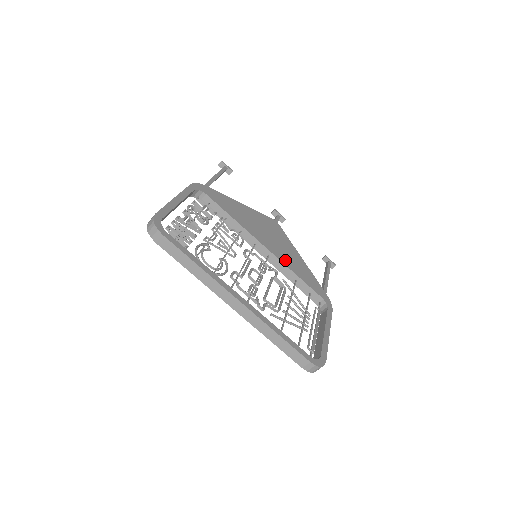
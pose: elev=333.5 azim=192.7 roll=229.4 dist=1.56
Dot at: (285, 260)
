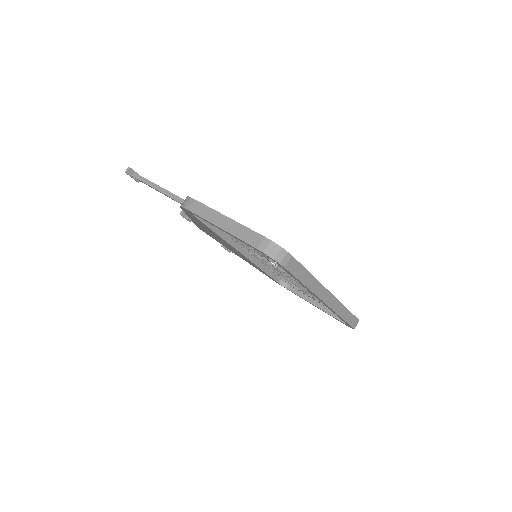
Dot at: occluded
